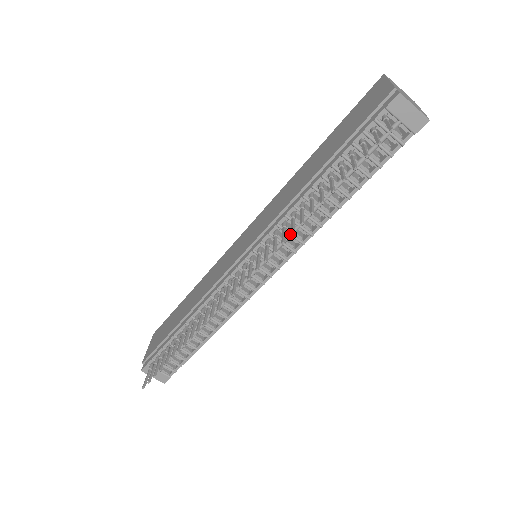
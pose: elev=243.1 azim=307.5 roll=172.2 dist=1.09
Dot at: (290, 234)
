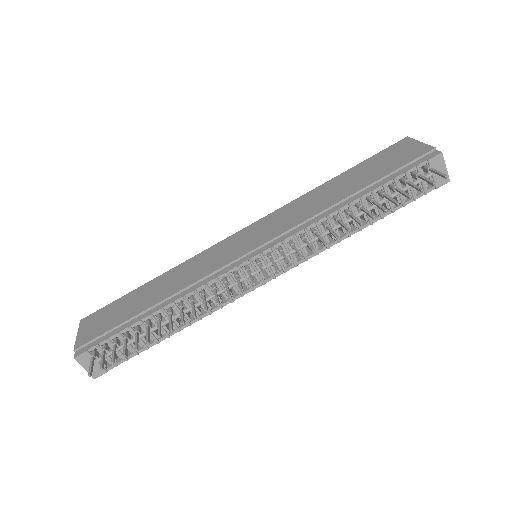
Dot at: (312, 241)
